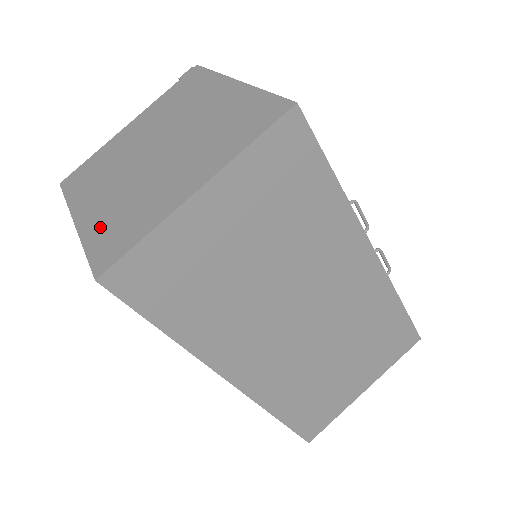
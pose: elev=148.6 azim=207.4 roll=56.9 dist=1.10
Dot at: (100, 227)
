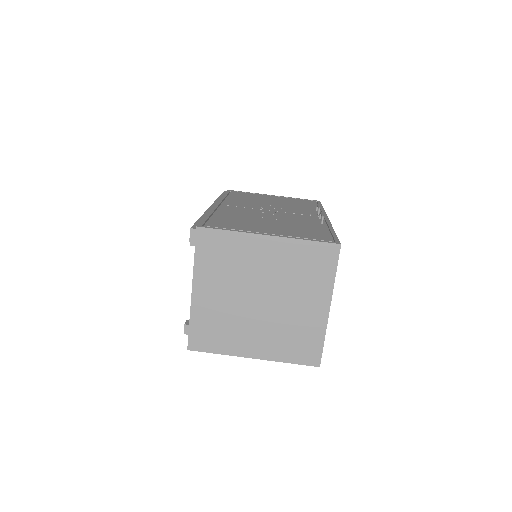
Dot at: (283, 351)
